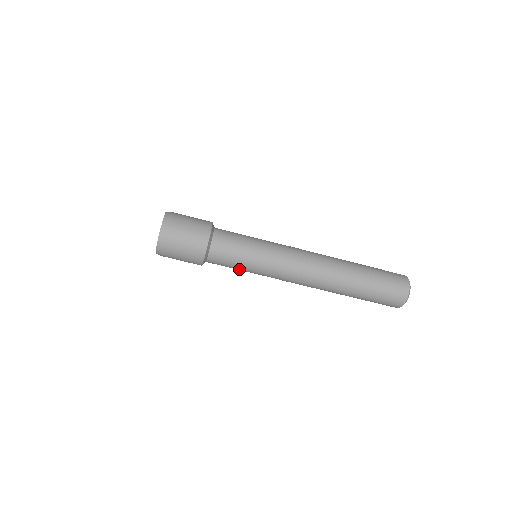
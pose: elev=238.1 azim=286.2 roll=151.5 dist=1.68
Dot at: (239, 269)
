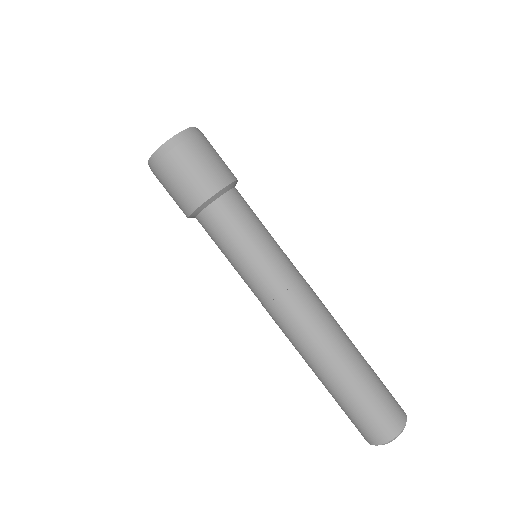
Dot at: (230, 252)
